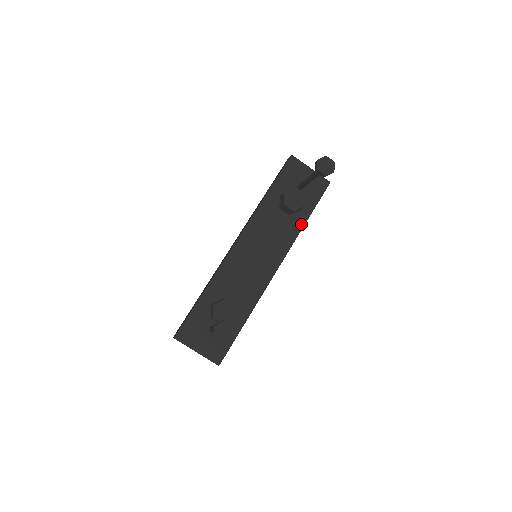
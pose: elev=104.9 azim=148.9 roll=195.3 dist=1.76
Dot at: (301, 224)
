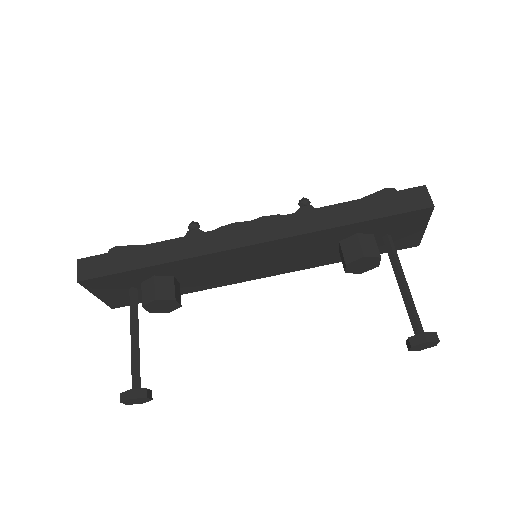
Dot at: (337, 260)
